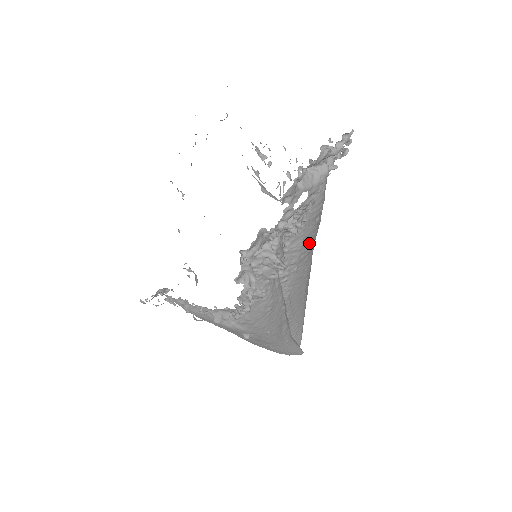
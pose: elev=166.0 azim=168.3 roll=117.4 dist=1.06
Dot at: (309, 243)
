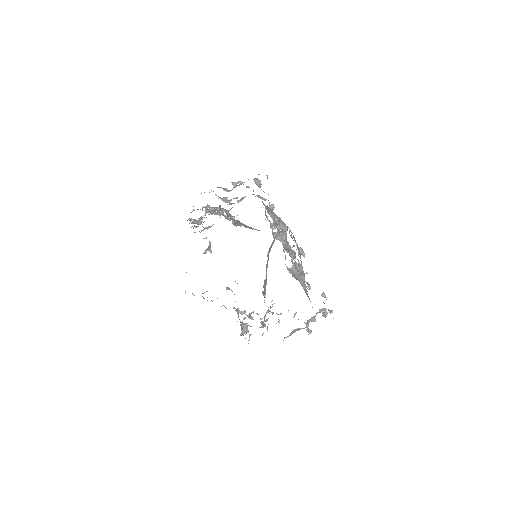
Dot at: occluded
